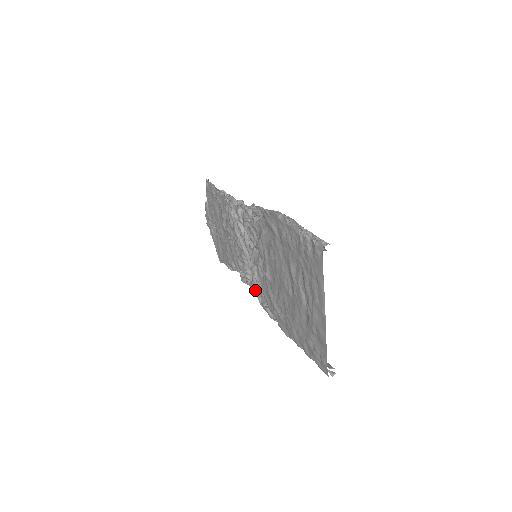
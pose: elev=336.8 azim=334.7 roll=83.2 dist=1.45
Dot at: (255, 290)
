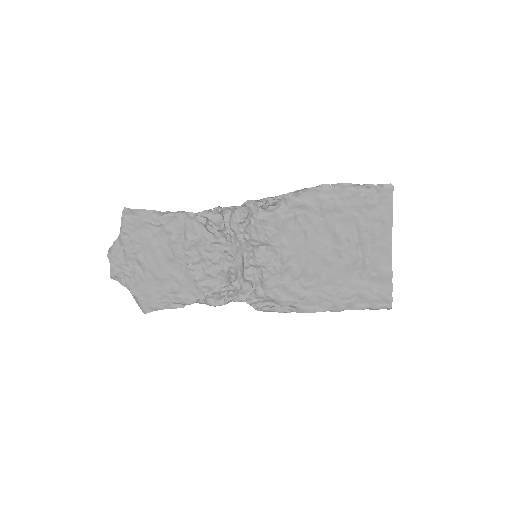
Dot at: (249, 299)
